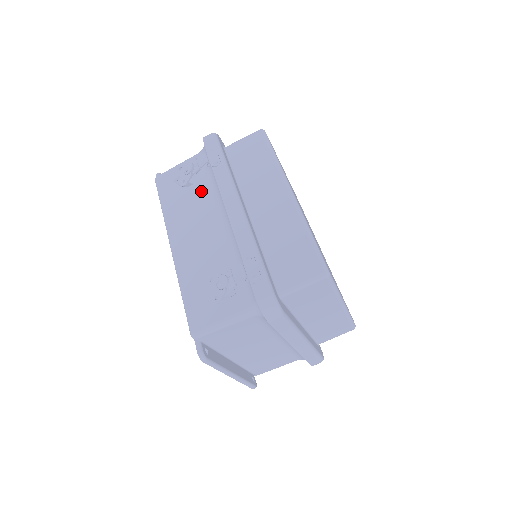
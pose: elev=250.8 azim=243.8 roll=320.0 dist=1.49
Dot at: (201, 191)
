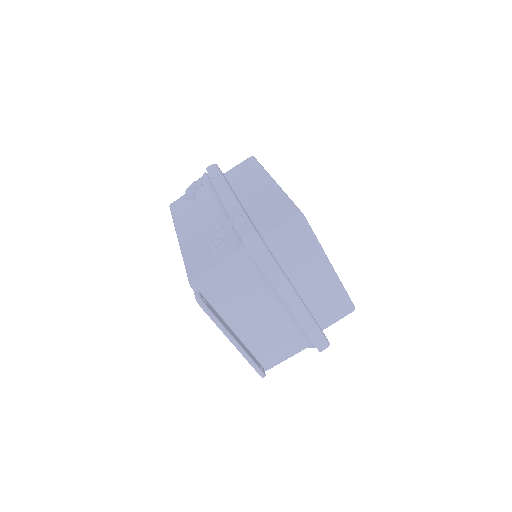
Dot at: (204, 199)
